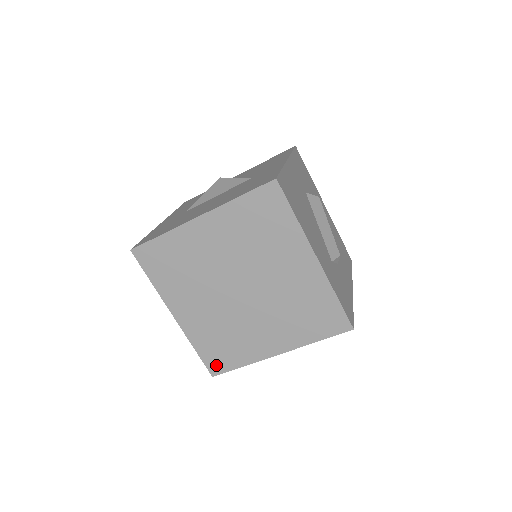
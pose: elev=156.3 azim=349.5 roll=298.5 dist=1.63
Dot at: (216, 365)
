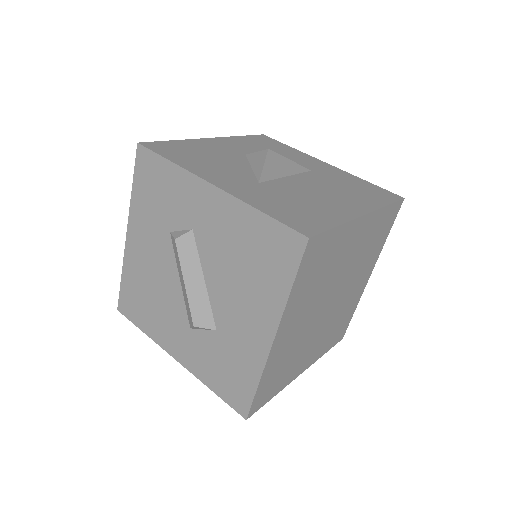
Dot at: (259, 401)
